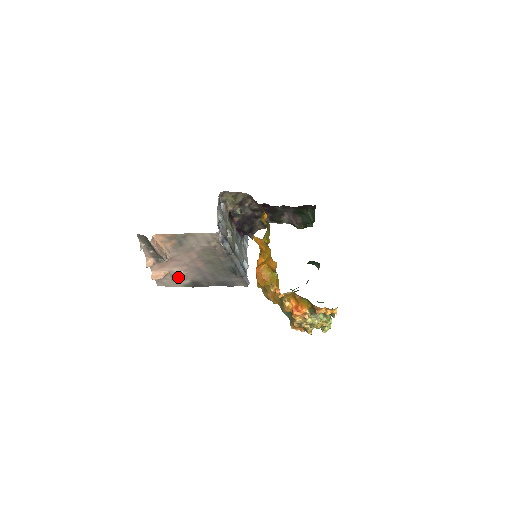
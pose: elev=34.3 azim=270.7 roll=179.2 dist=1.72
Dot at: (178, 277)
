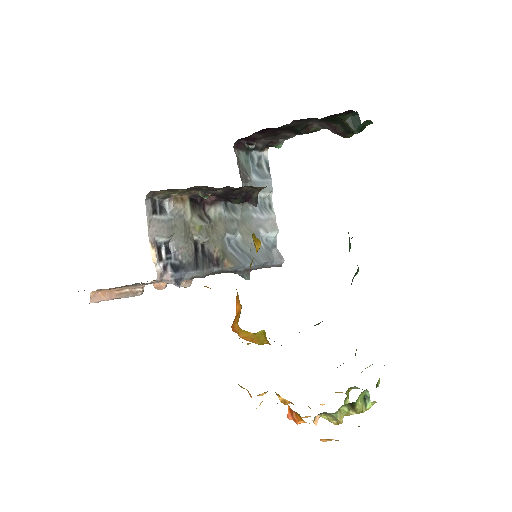
Dot at: occluded
